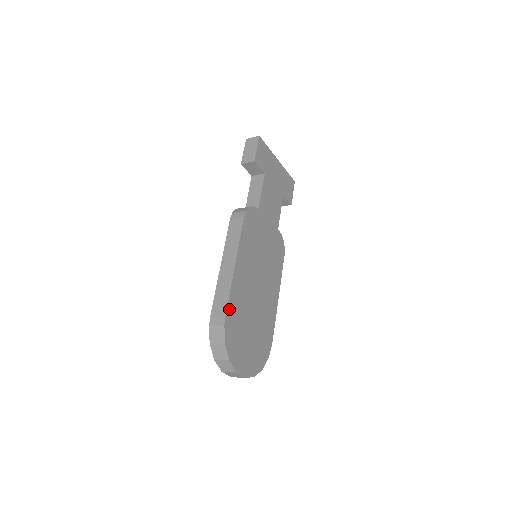
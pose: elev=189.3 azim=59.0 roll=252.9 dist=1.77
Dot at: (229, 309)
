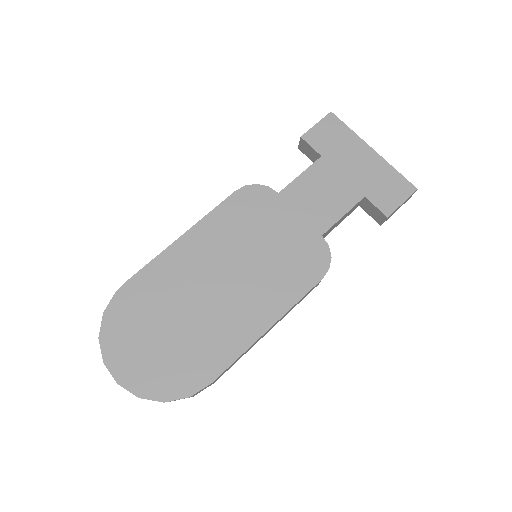
Dot at: (137, 279)
